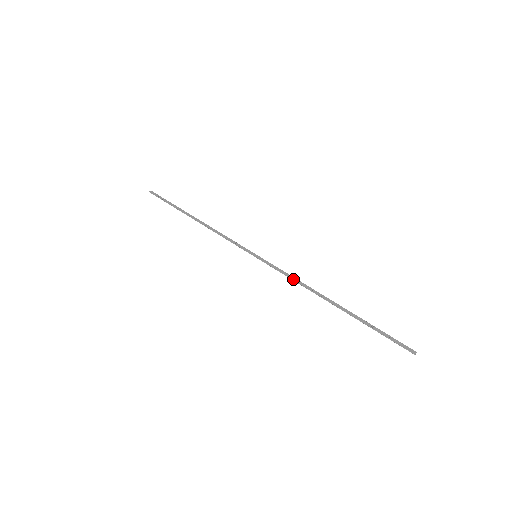
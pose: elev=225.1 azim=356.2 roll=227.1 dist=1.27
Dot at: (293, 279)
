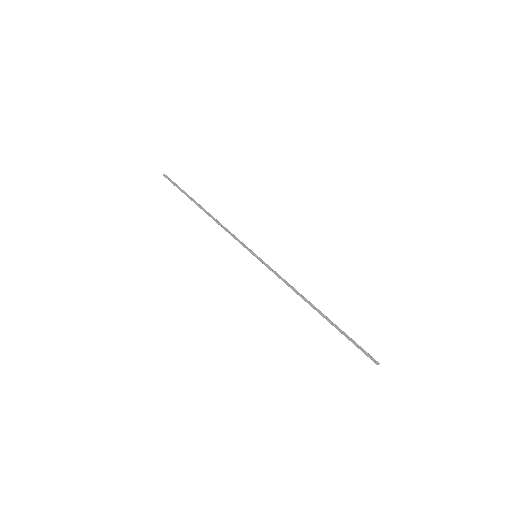
Dot at: (286, 284)
